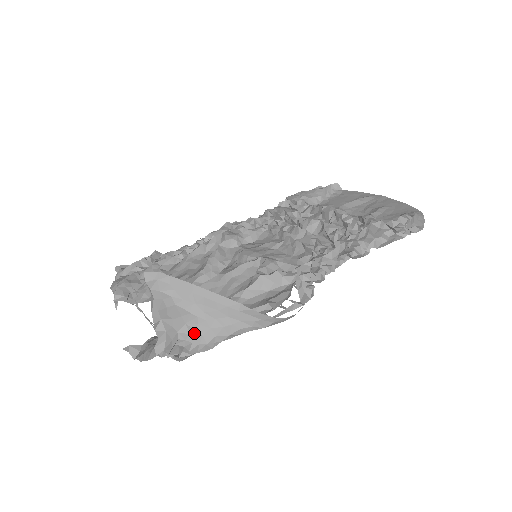
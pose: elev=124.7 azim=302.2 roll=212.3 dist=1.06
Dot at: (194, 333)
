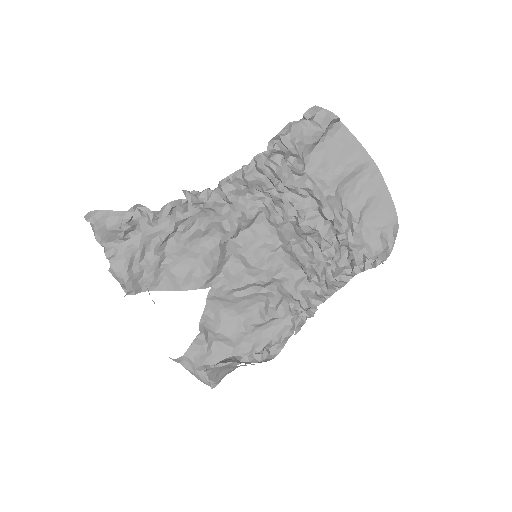
Dot at: occluded
